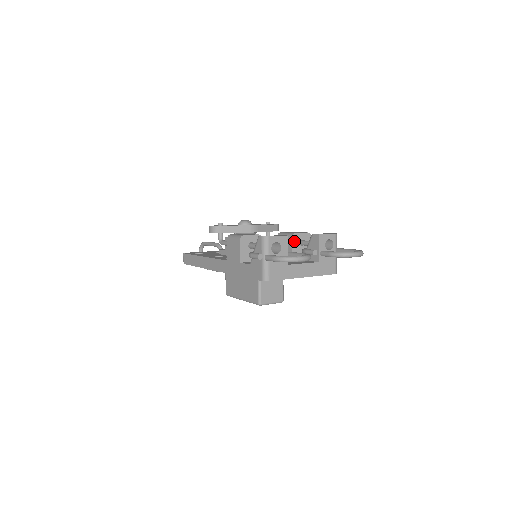
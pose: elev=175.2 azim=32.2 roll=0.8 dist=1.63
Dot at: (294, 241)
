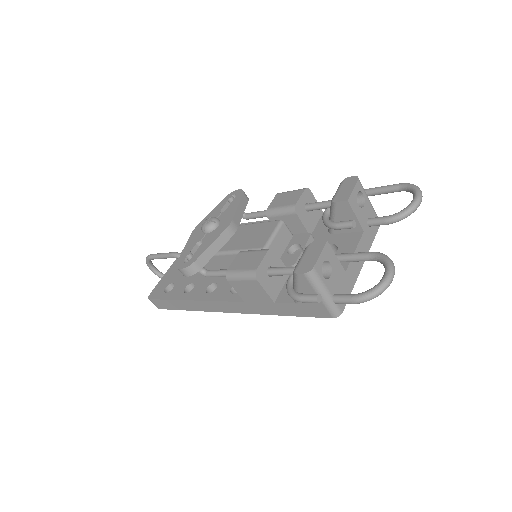
Dot at: (300, 215)
